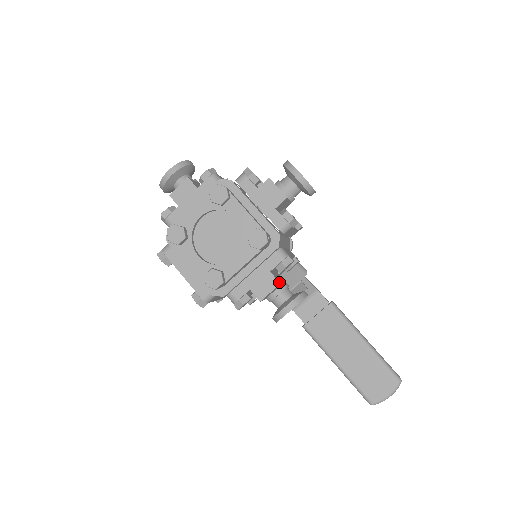
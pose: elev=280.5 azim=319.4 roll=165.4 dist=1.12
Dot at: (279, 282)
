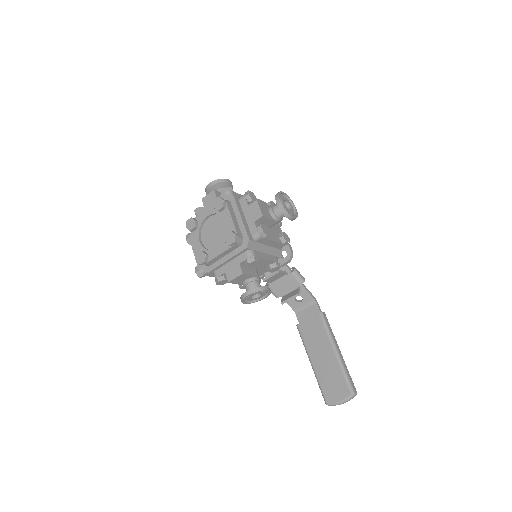
Dot at: (242, 272)
